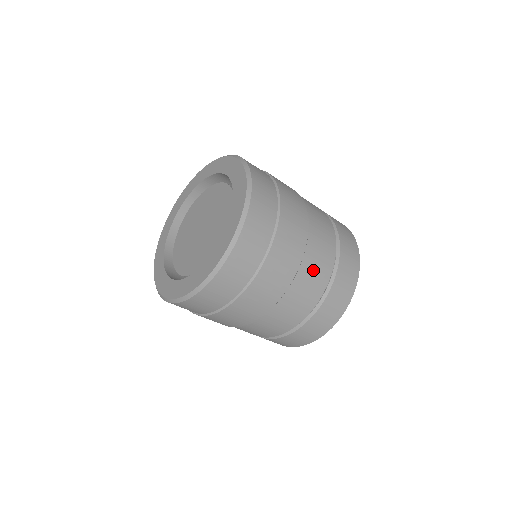
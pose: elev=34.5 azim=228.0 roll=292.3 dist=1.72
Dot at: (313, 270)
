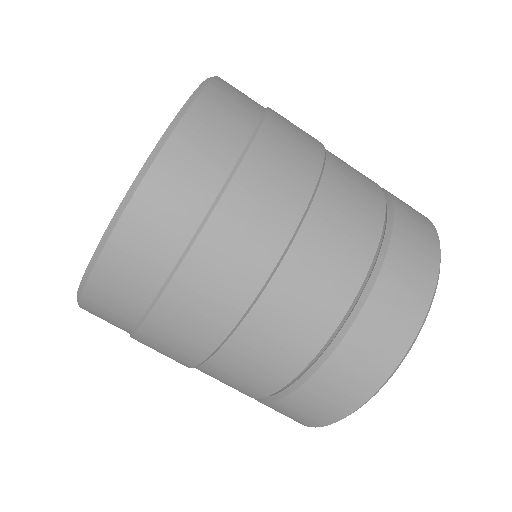
Dot at: (278, 328)
